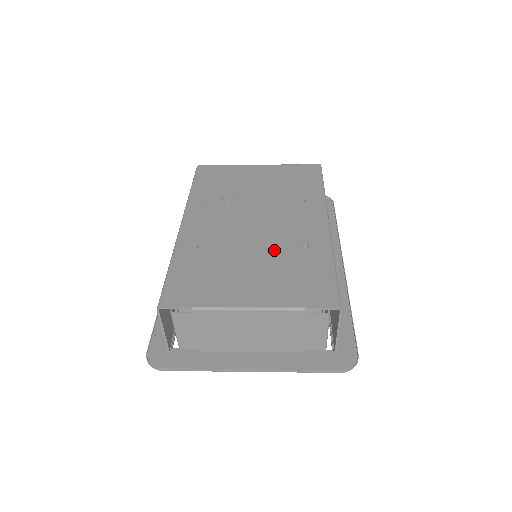
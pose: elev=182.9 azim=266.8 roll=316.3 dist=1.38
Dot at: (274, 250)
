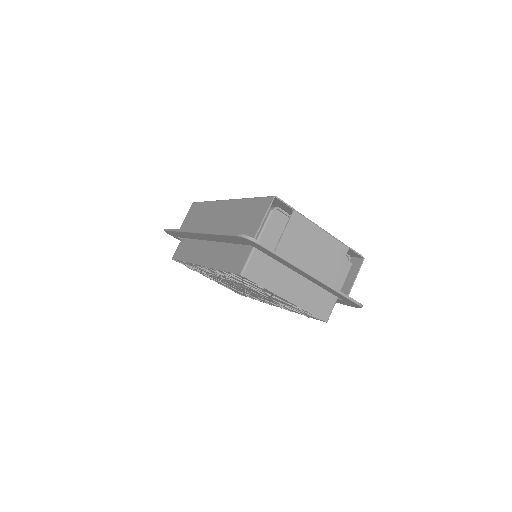
Dot at: occluded
